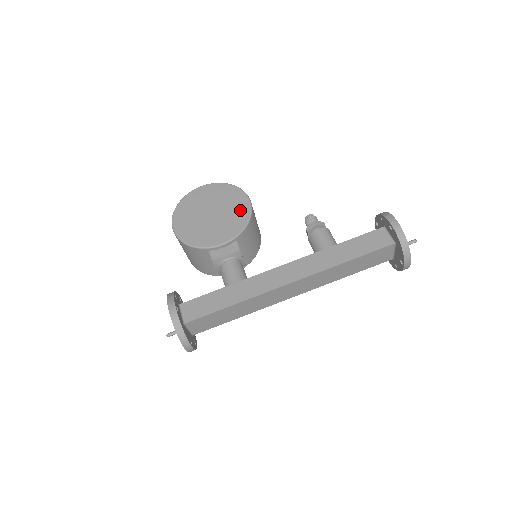
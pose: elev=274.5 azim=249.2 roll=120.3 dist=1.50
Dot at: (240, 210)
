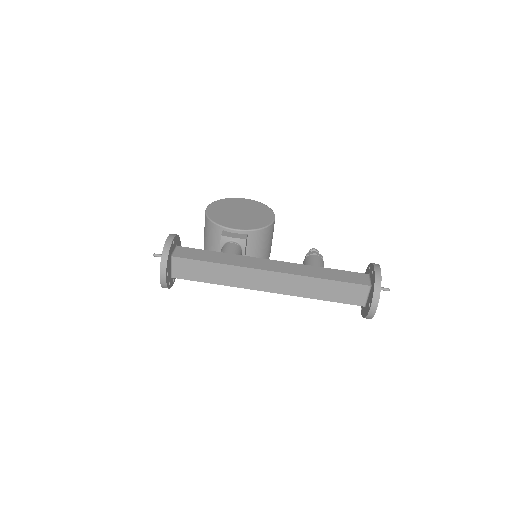
Dot at: (263, 219)
